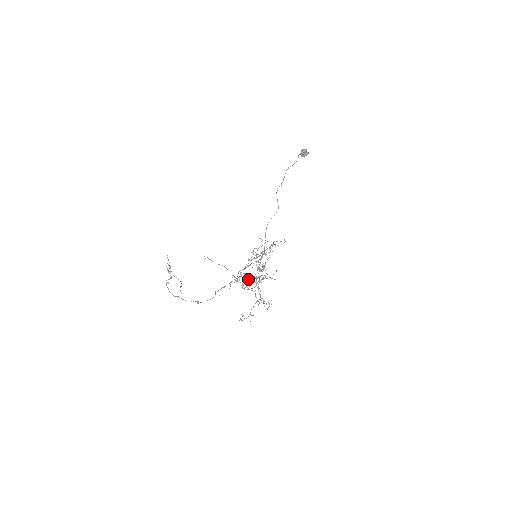
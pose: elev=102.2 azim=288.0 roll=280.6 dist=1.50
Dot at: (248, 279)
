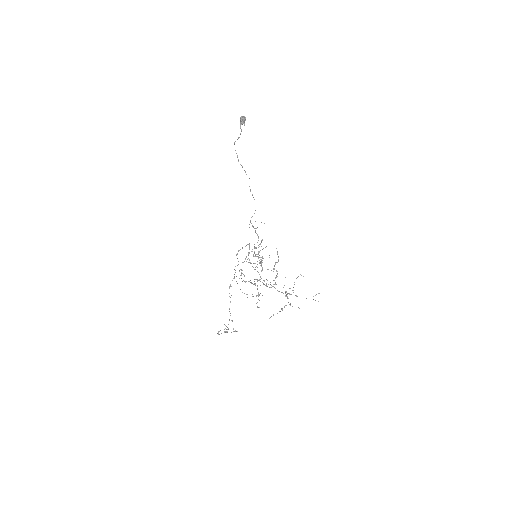
Dot at: occluded
